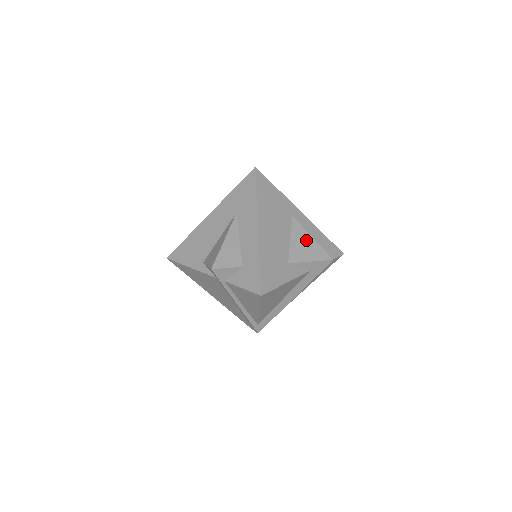
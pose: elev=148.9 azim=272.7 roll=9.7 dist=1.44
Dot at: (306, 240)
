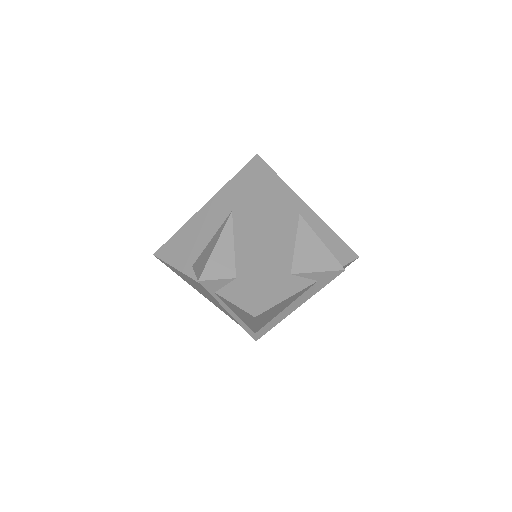
Dot at: (314, 245)
